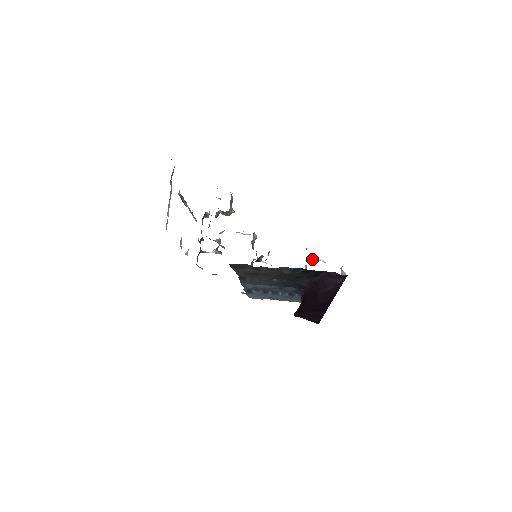
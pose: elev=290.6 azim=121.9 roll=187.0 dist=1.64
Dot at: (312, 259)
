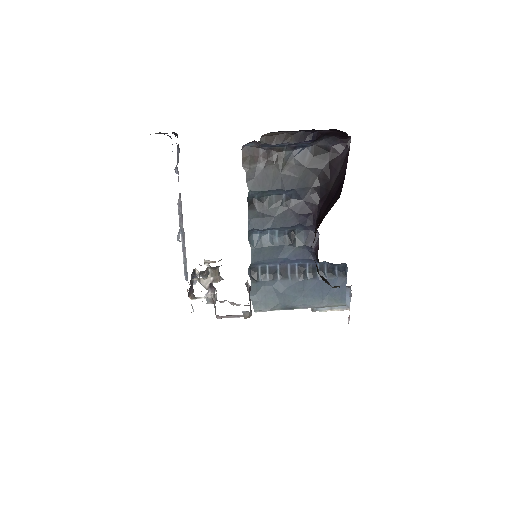
Dot at: occluded
